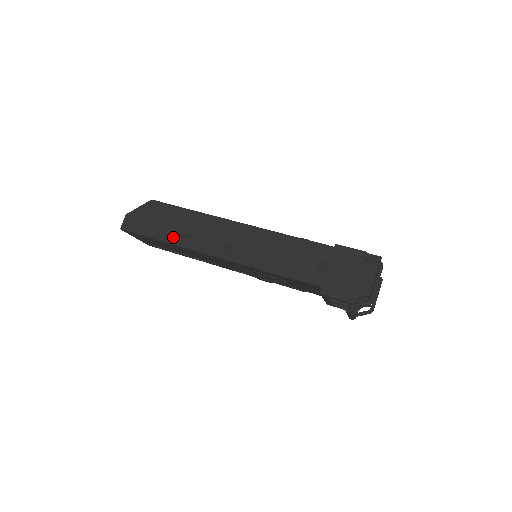
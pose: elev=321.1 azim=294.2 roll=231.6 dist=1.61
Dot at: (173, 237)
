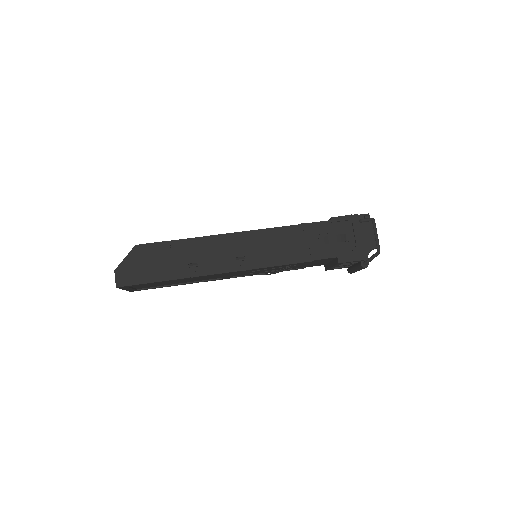
Dot at: (179, 272)
